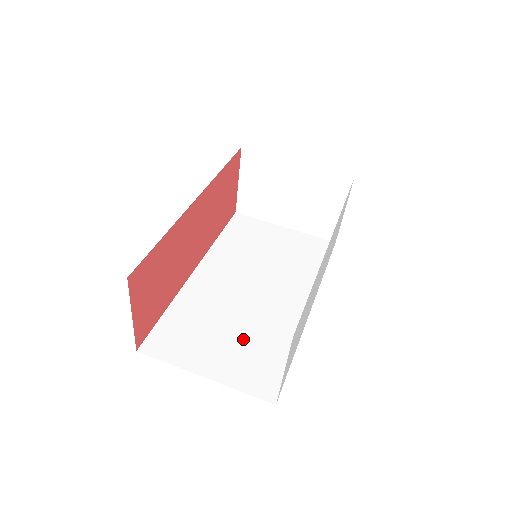
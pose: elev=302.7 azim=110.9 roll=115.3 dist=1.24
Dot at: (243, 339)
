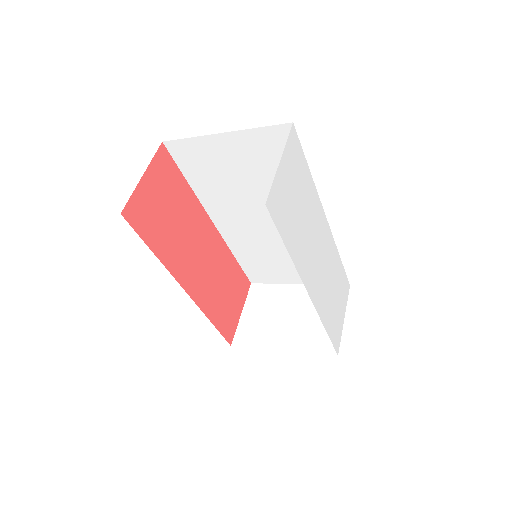
Dot at: occluded
